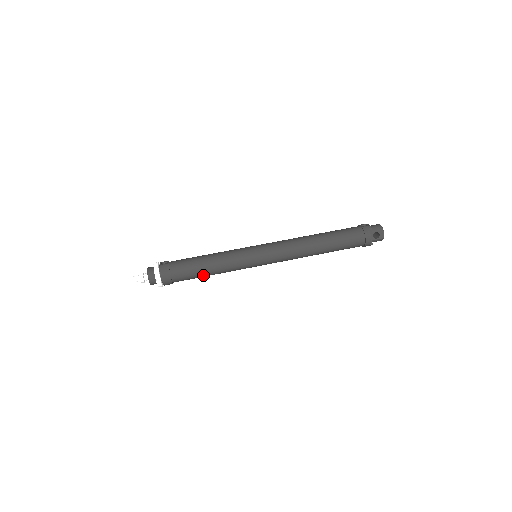
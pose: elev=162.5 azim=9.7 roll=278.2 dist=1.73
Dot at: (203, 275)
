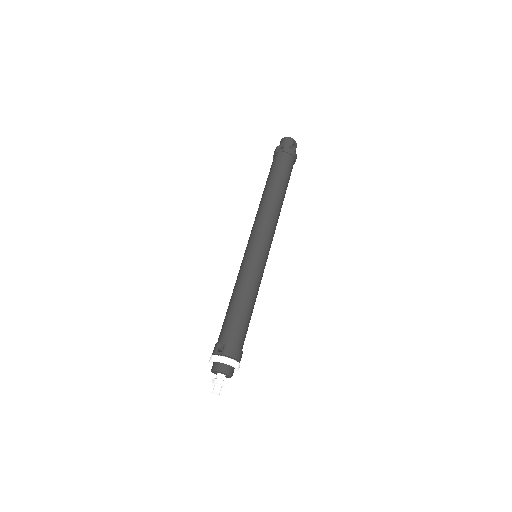
Dot at: occluded
